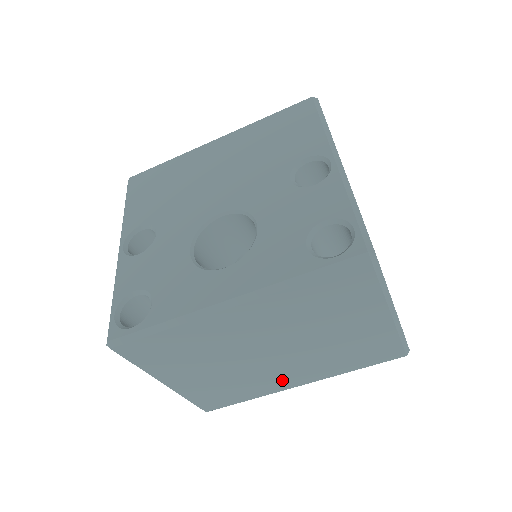
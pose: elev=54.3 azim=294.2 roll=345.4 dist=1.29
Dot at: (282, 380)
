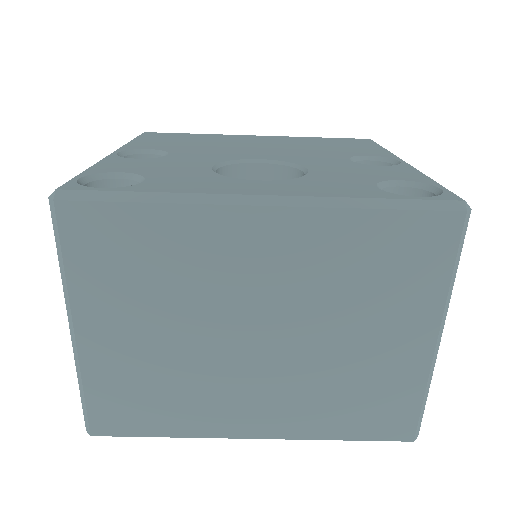
Dot at: (236, 411)
